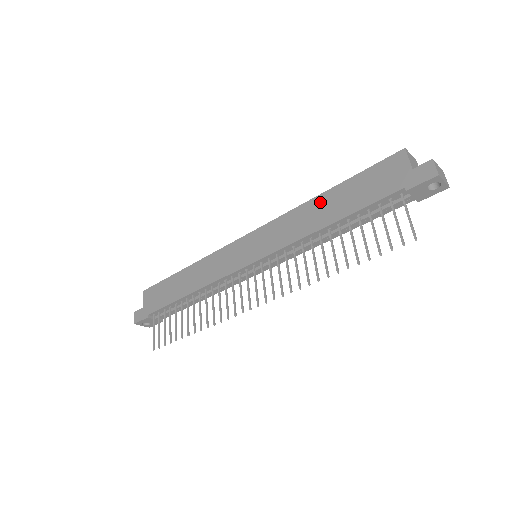
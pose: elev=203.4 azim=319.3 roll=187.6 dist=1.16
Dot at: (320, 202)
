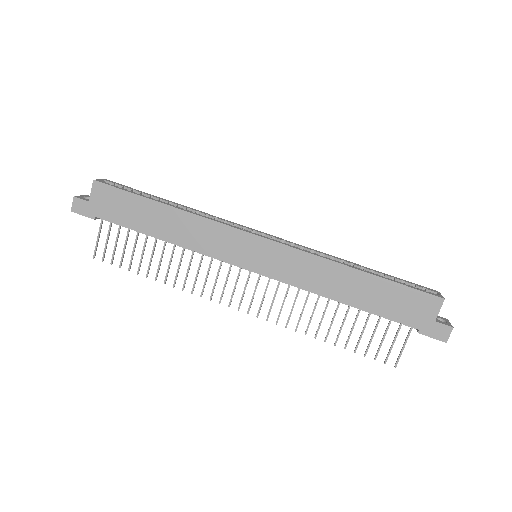
Dot at: (350, 276)
